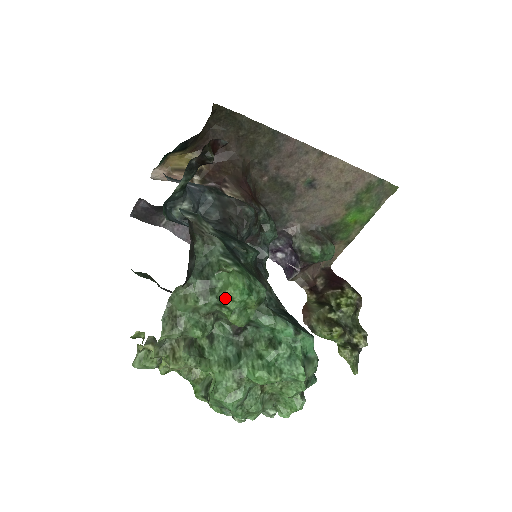
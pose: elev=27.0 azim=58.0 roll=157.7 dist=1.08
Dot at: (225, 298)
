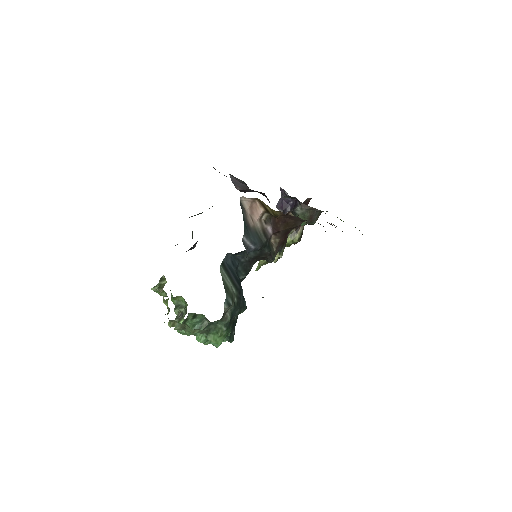
Dot at: (210, 340)
